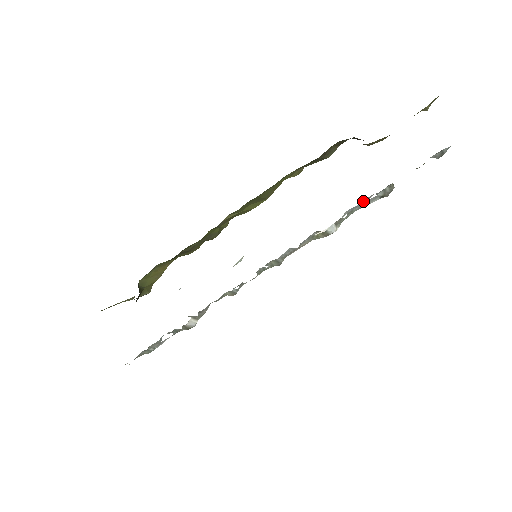
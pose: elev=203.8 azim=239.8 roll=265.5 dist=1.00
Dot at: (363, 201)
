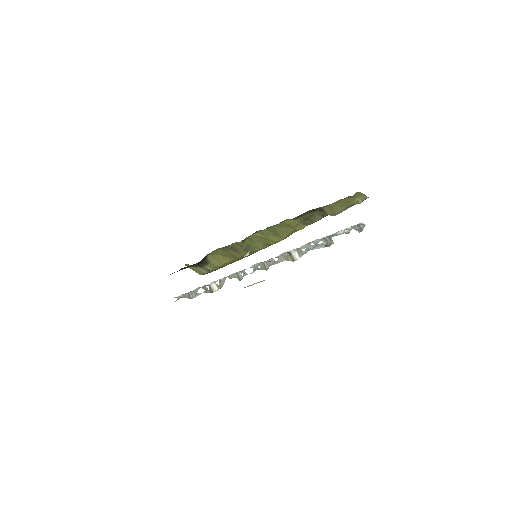
Dot at: (314, 243)
